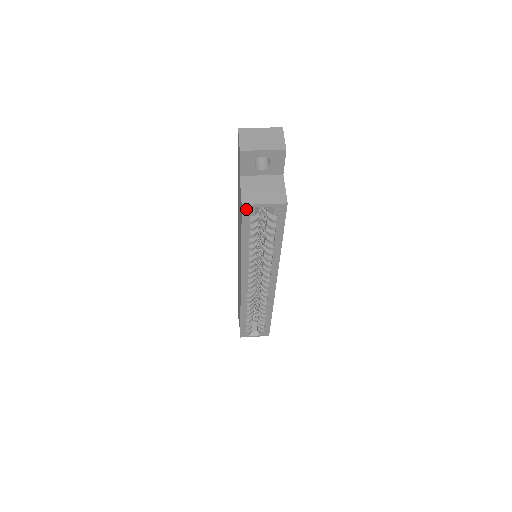
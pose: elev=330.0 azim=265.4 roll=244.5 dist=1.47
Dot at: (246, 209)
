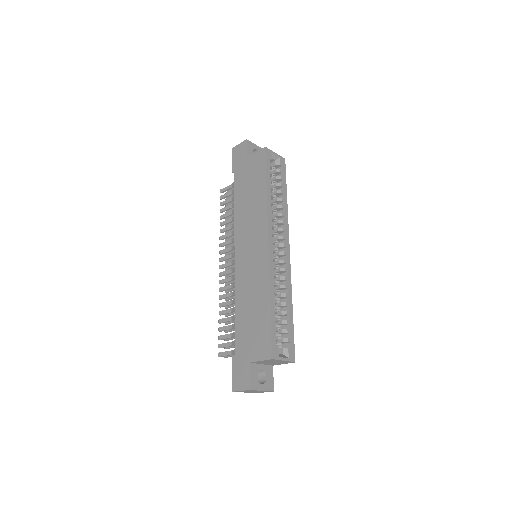
Dot at: (267, 152)
